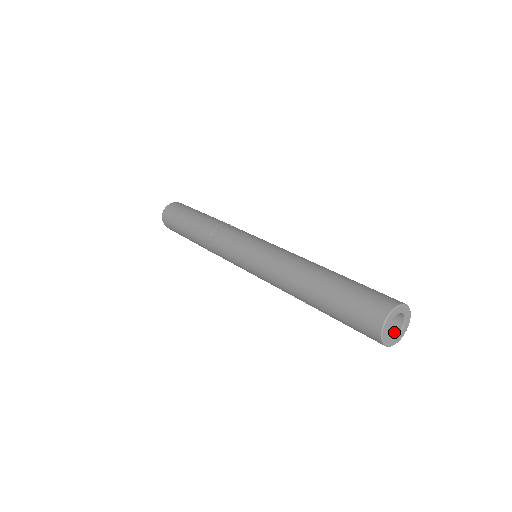
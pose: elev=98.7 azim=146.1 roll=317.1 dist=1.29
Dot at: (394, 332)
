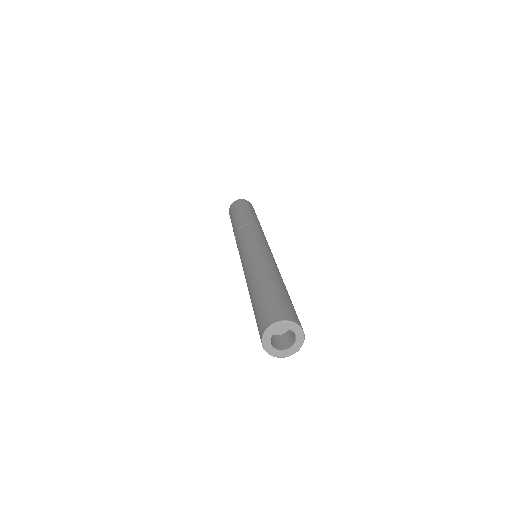
Dot at: (291, 343)
